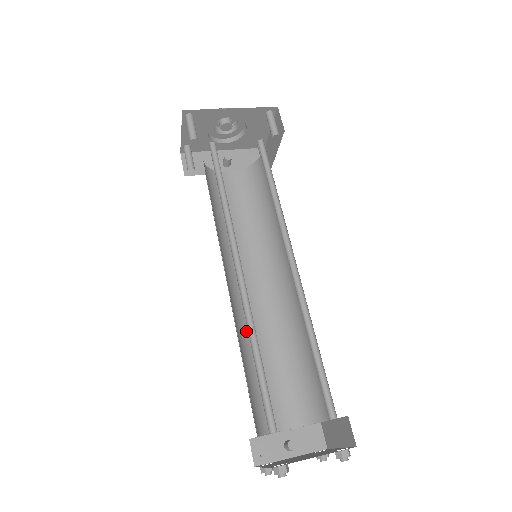
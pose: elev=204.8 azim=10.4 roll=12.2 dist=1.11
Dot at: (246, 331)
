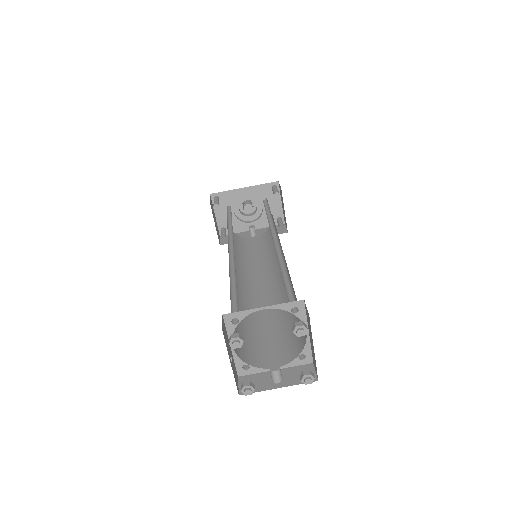
Dot at: (247, 308)
